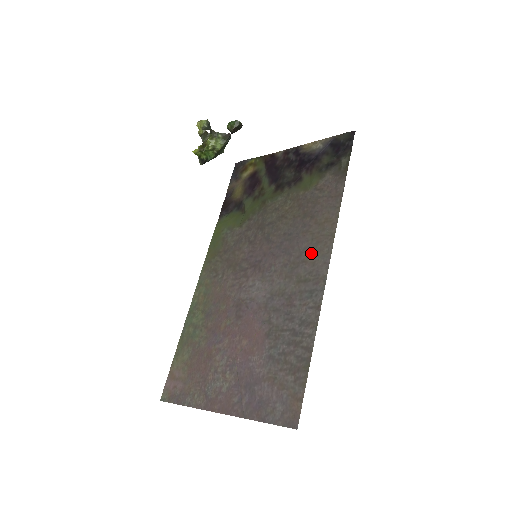
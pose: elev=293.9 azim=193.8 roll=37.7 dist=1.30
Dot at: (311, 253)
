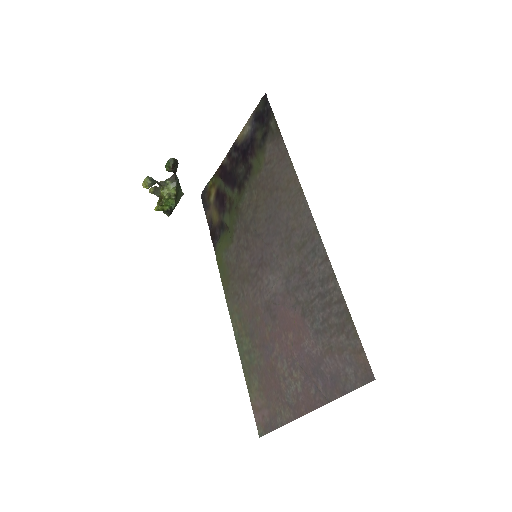
Dot at: (294, 218)
